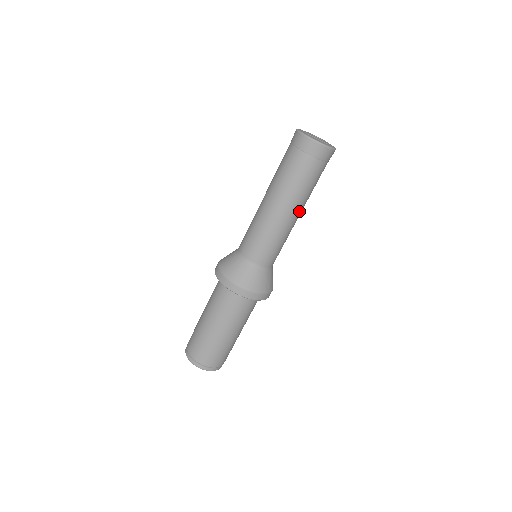
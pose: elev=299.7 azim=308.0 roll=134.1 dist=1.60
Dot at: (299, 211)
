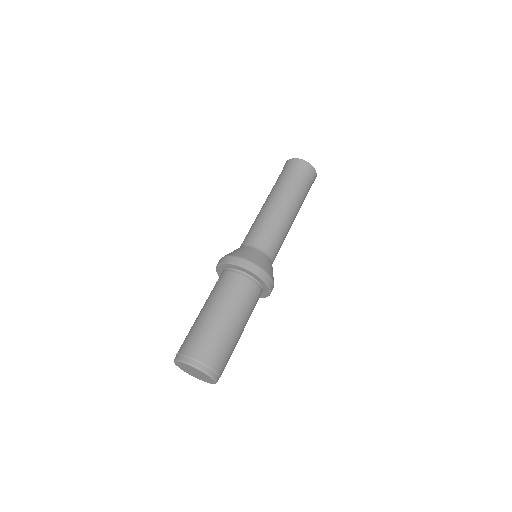
Dot at: (292, 209)
